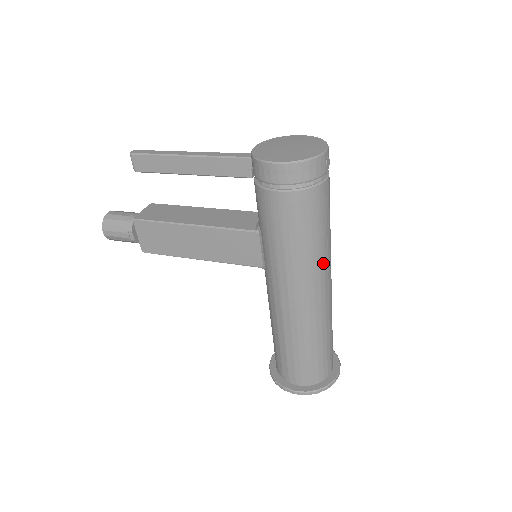
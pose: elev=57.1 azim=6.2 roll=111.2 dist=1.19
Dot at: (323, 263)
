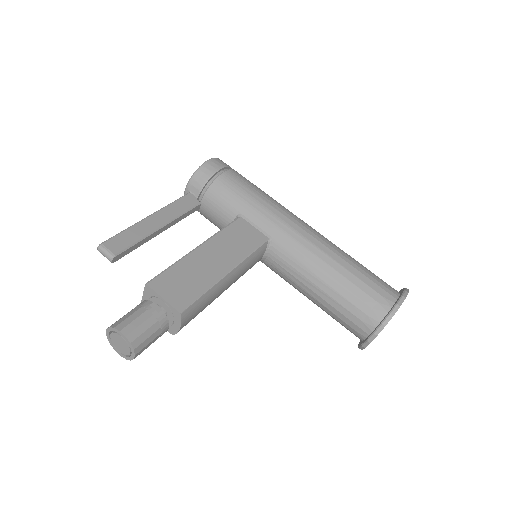
Dot at: occluded
